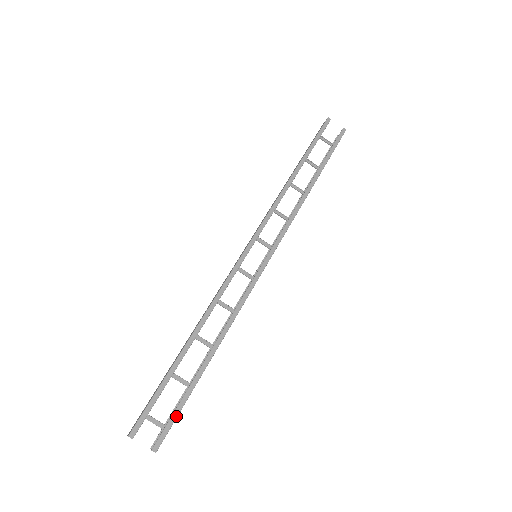
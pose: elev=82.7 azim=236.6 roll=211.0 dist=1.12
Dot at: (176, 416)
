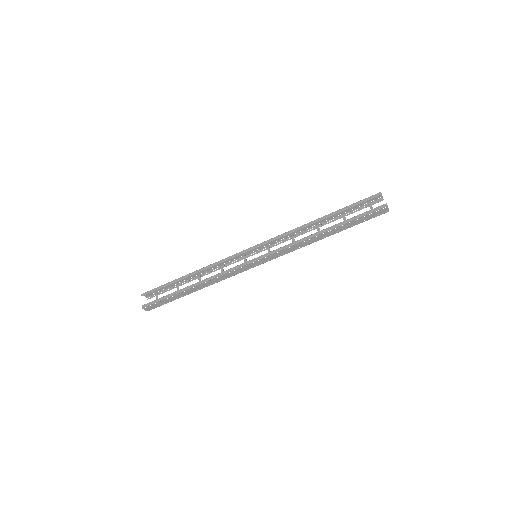
Dot at: (159, 300)
